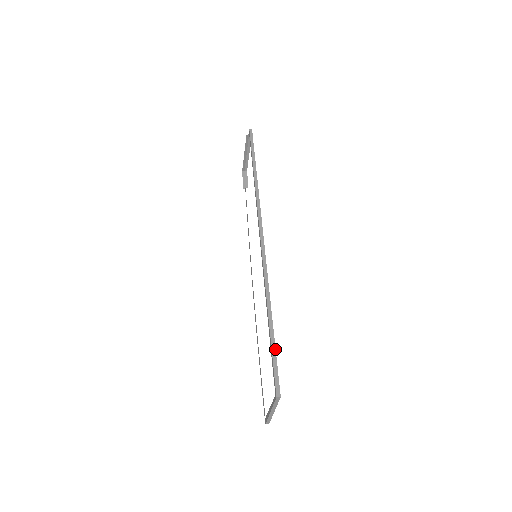
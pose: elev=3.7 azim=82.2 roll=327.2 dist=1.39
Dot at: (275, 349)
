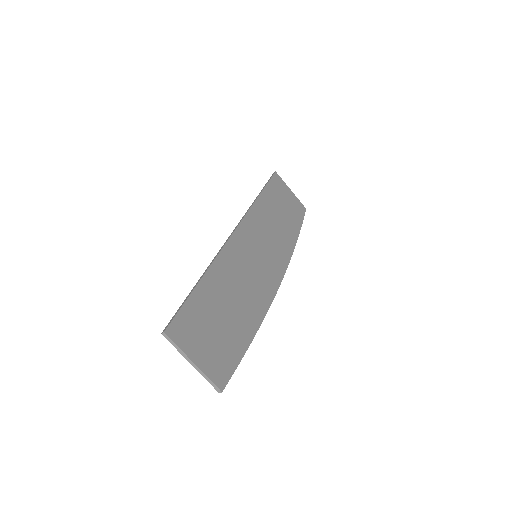
Dot at: (186, 300)
